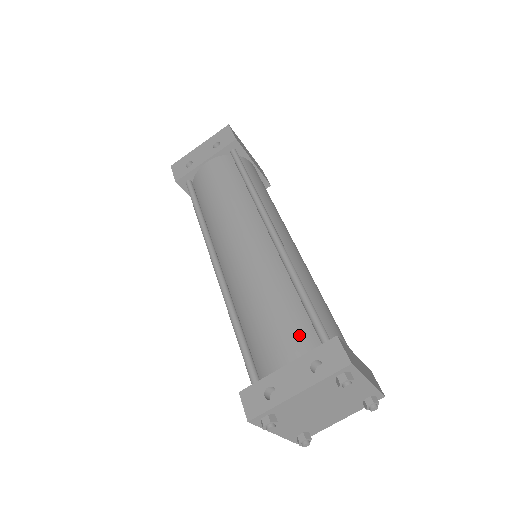
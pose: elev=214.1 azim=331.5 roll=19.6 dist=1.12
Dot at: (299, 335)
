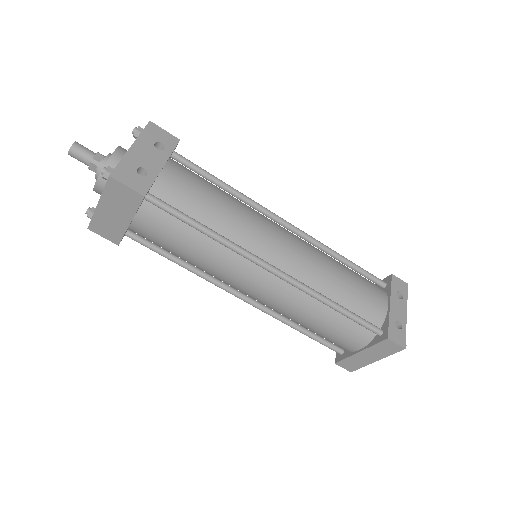
Dot at: (374, 286)
